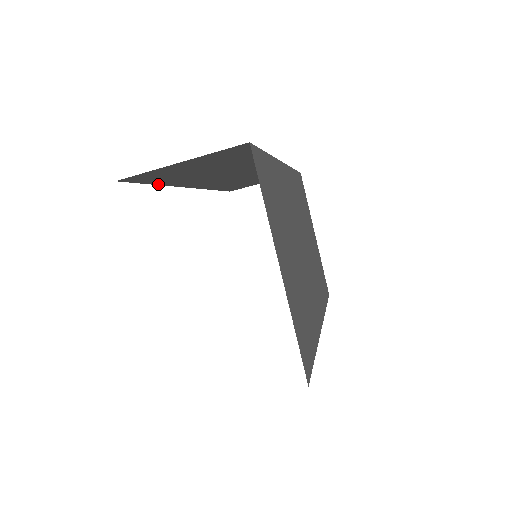
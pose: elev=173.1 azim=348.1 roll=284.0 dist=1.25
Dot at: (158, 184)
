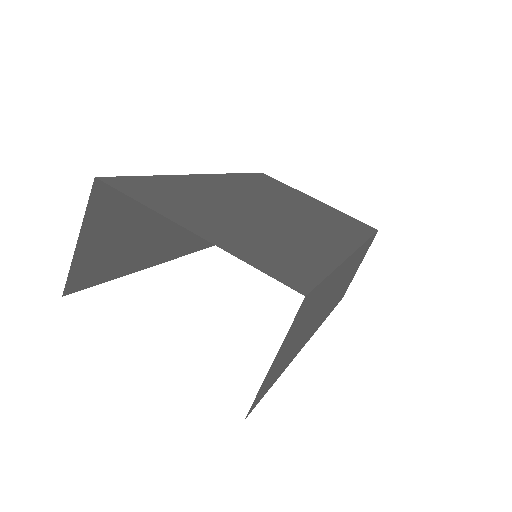
Dot at: (121, 275)
